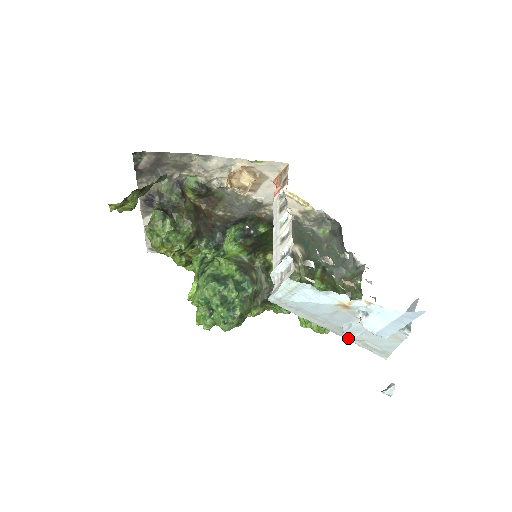
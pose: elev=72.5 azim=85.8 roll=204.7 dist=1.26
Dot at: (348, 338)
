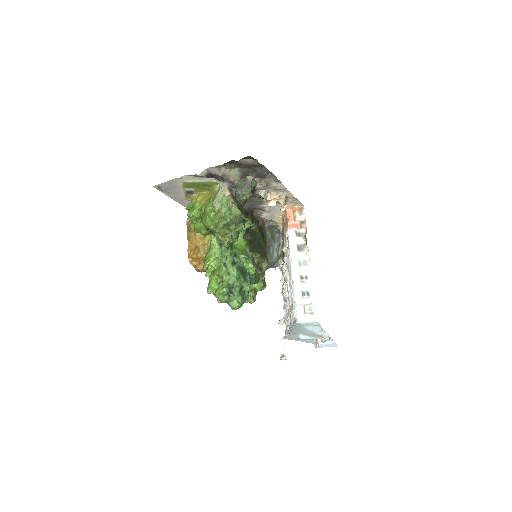
Dot at: (291, 334)
